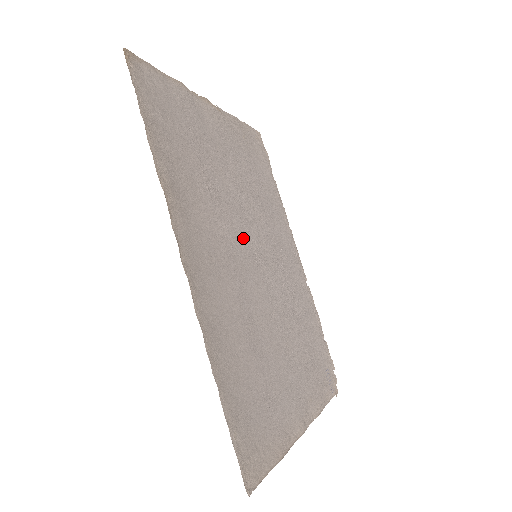
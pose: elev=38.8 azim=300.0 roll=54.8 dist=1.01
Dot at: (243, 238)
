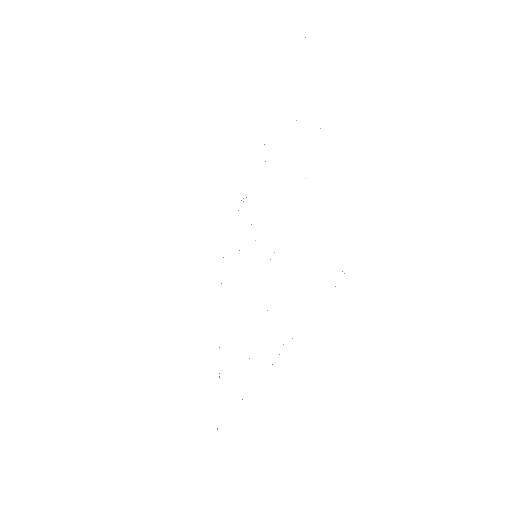
Dot at: occluded
